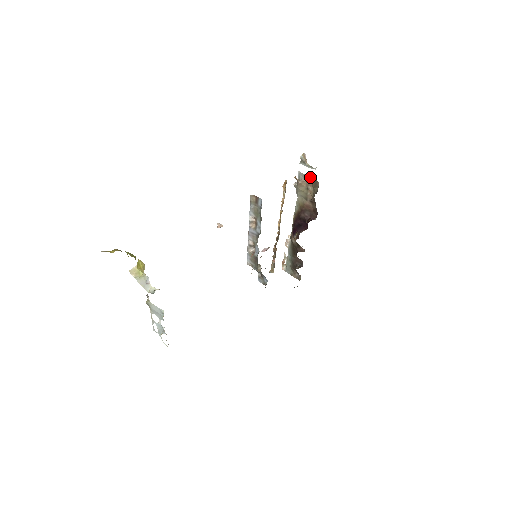
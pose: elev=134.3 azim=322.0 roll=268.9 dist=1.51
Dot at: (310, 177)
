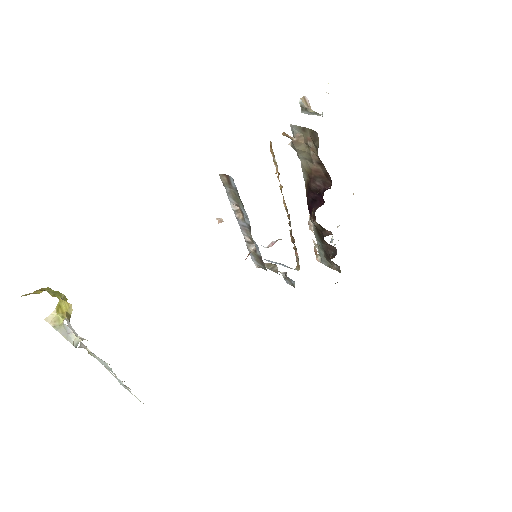
Dot at: (305, 128)
